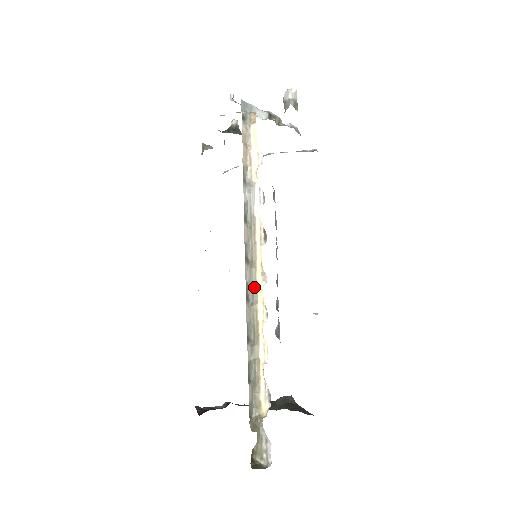
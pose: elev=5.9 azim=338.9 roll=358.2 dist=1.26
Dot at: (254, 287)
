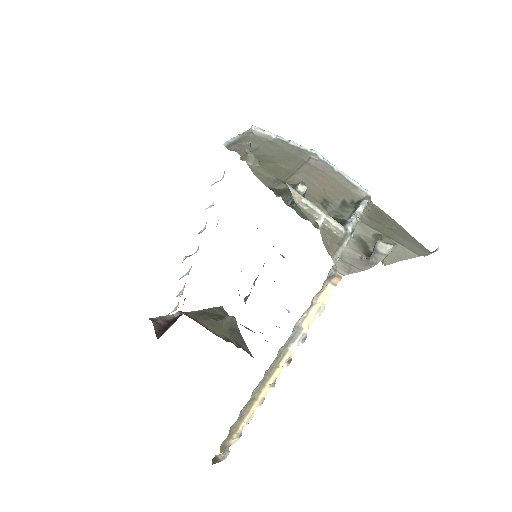
Dot at: (261, 388)
